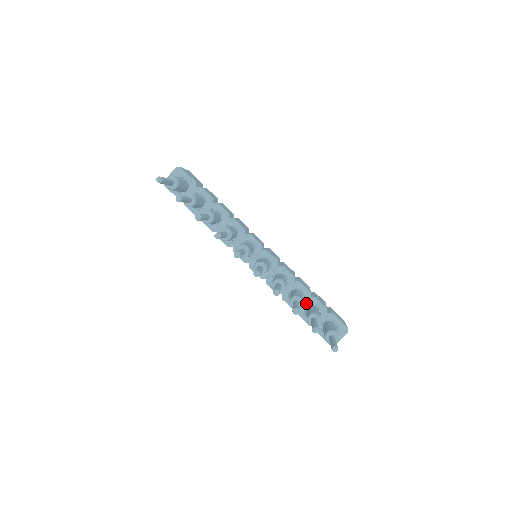
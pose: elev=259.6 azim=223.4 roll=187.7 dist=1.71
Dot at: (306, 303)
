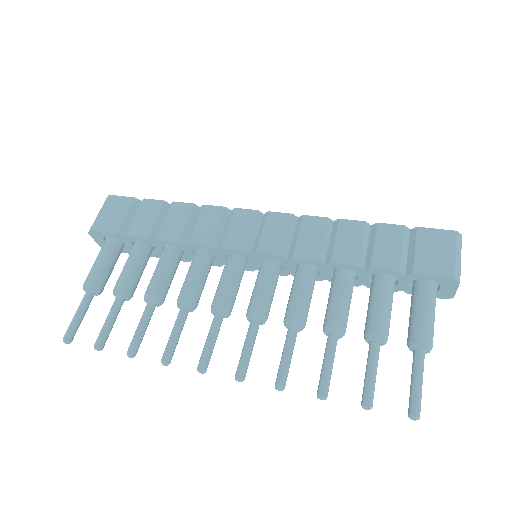
Dot at: (365, 277)
